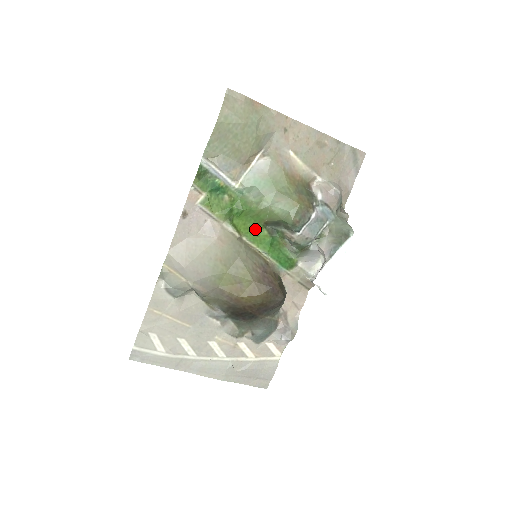
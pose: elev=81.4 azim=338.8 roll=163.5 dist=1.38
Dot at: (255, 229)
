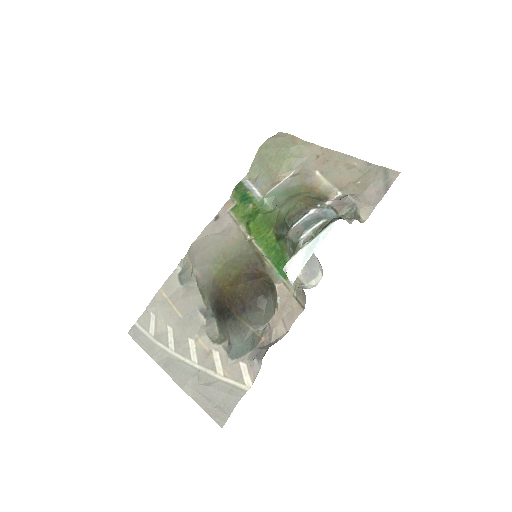
Dot at: (266, 234)
